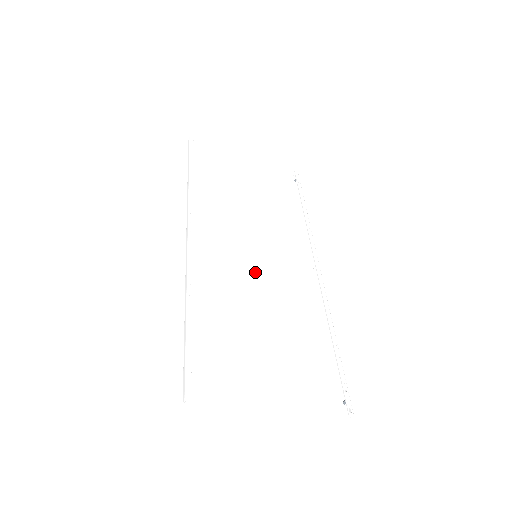
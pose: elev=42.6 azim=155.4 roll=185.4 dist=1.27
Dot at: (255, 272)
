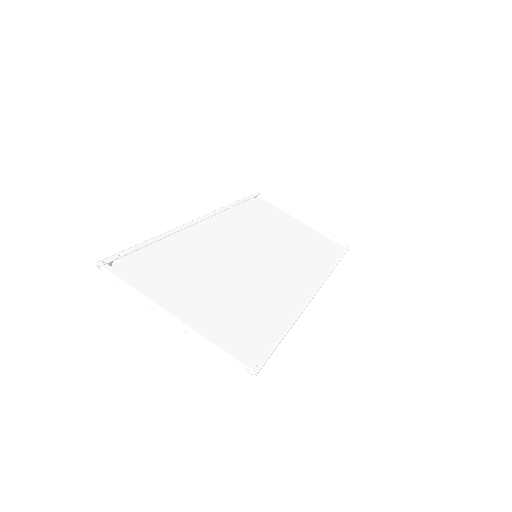
Dot at: (245, 261)
